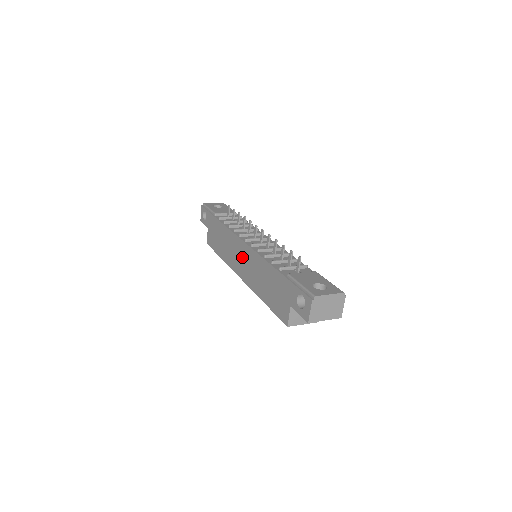
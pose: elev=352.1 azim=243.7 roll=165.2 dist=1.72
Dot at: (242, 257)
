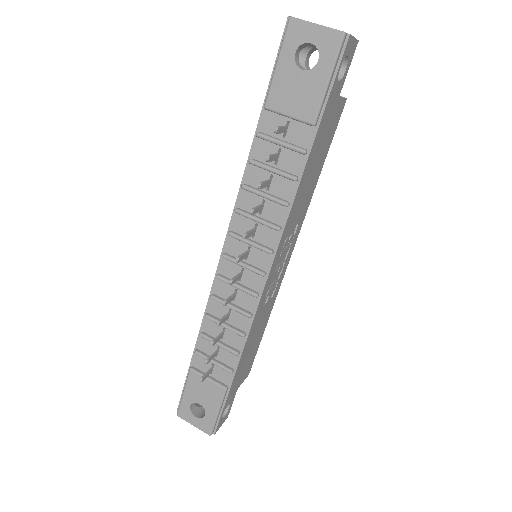
Dot at: occluded
